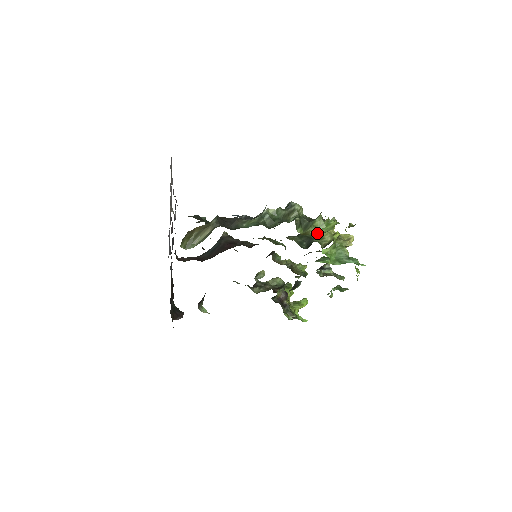
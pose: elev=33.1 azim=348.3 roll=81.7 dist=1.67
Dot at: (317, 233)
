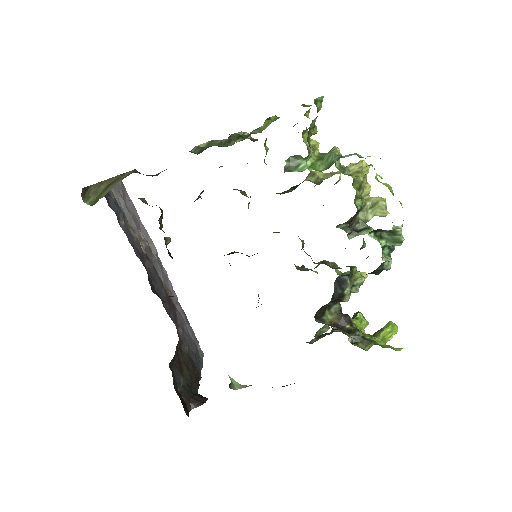
Dot at: (261, 130)
